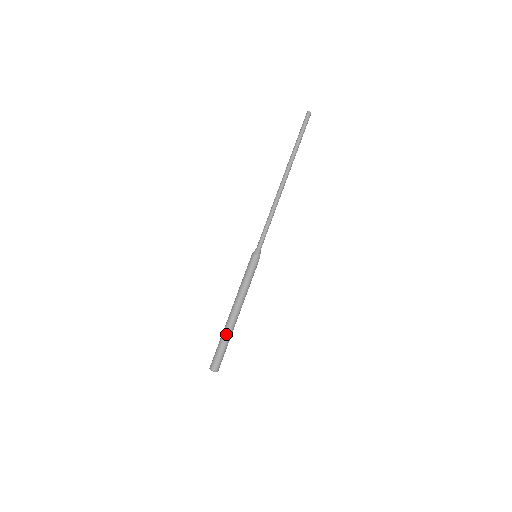
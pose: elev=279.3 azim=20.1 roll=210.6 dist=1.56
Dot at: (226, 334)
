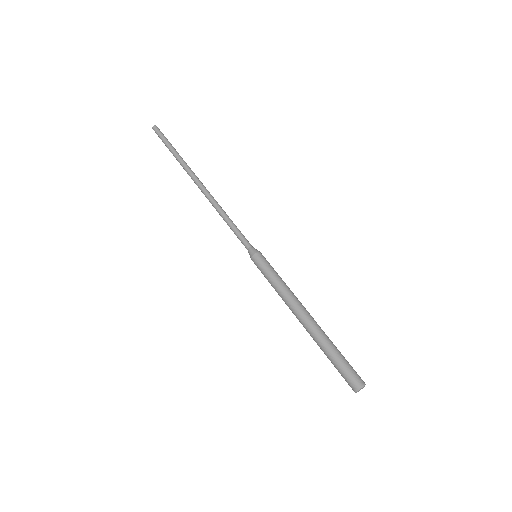
Dot at: (326, 340)
